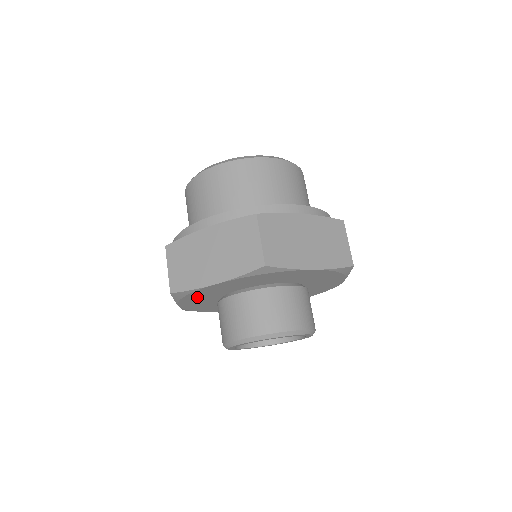
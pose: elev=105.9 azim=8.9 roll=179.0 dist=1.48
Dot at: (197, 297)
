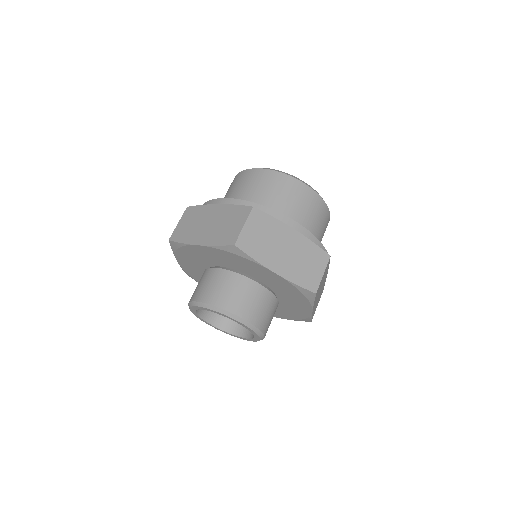
Dot at: (189, 256)
